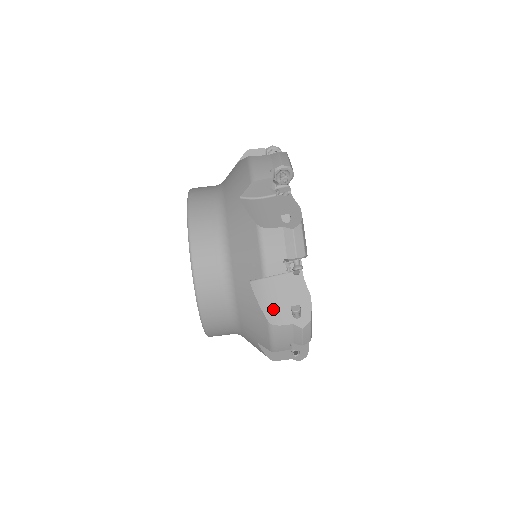
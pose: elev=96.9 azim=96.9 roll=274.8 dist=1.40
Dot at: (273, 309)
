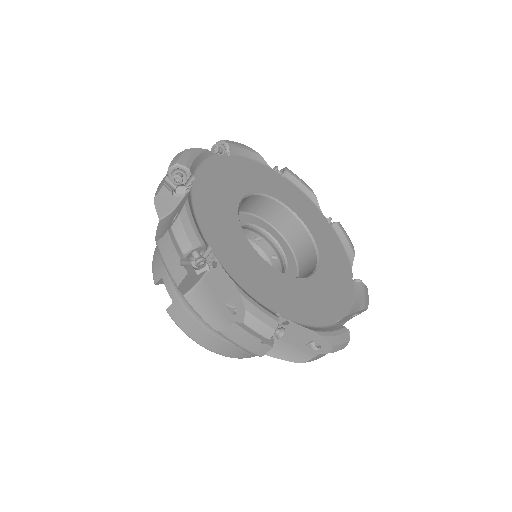
Dot at: occluded
